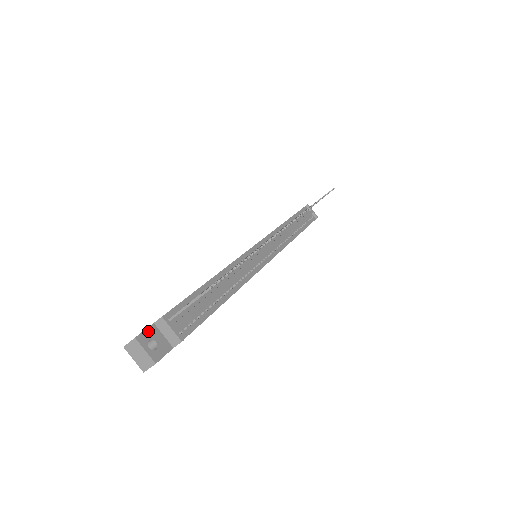
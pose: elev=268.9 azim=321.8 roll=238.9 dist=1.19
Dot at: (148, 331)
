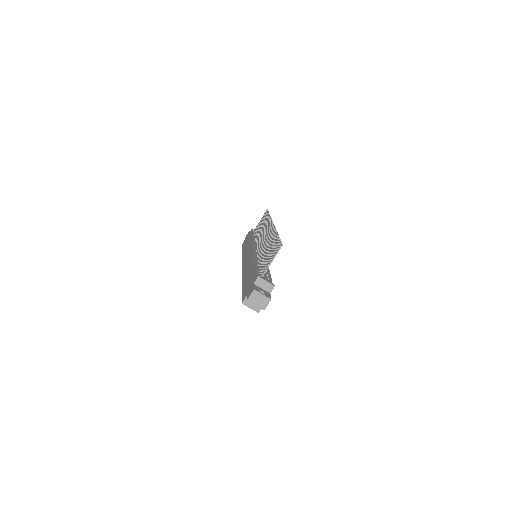
Dot at: (255, 287)
